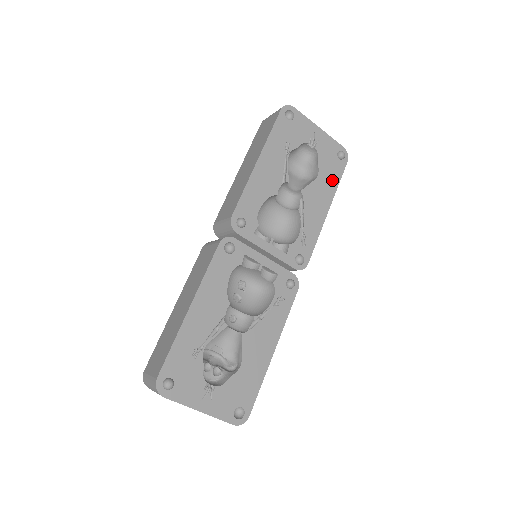
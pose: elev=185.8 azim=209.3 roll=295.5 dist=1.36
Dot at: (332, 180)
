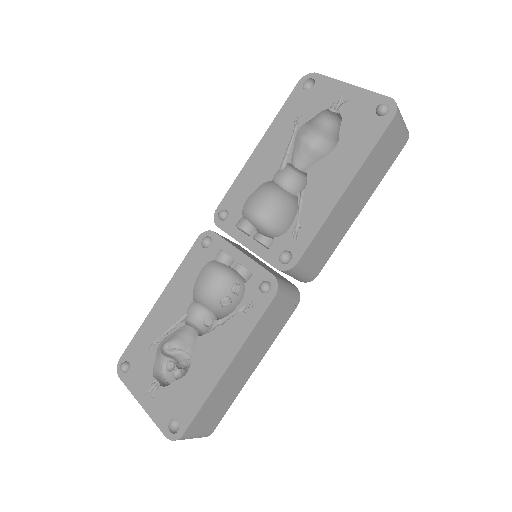
Dot at: (360, 148)
